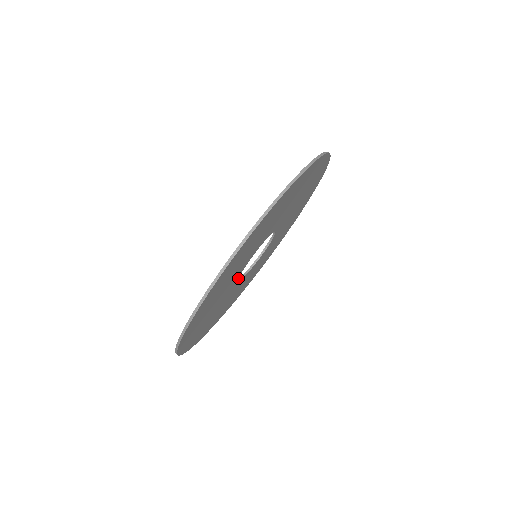
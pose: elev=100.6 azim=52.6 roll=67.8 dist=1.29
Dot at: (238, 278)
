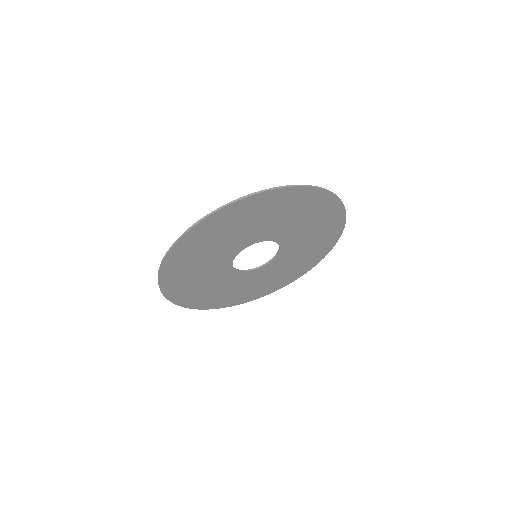
Dot at: (237, 254)
